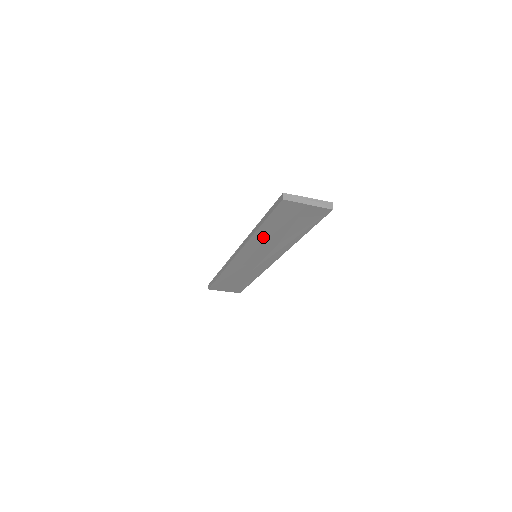
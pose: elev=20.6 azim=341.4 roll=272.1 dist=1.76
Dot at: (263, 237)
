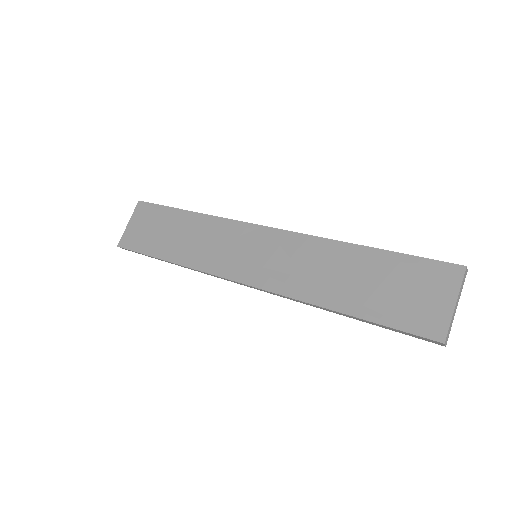
Dot at: occluded
